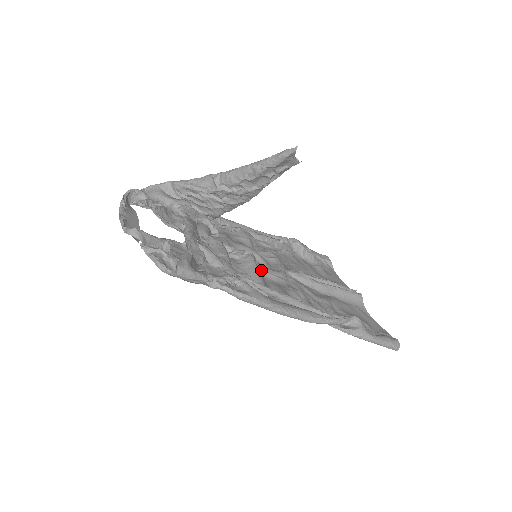
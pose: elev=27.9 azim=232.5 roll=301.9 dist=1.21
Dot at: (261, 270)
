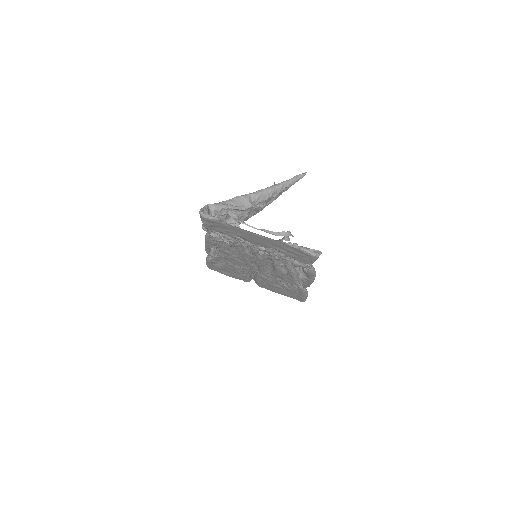
Dot at: (266, 264)
